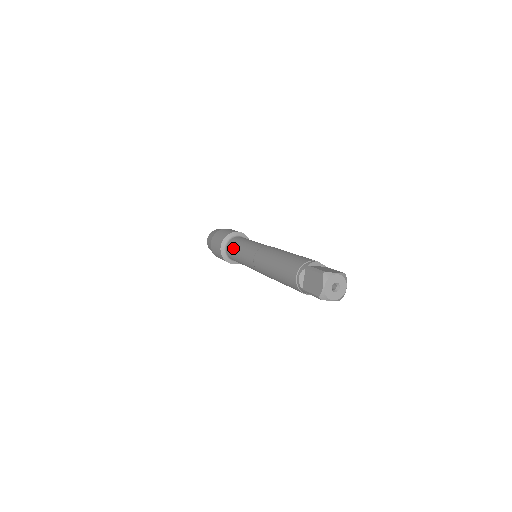
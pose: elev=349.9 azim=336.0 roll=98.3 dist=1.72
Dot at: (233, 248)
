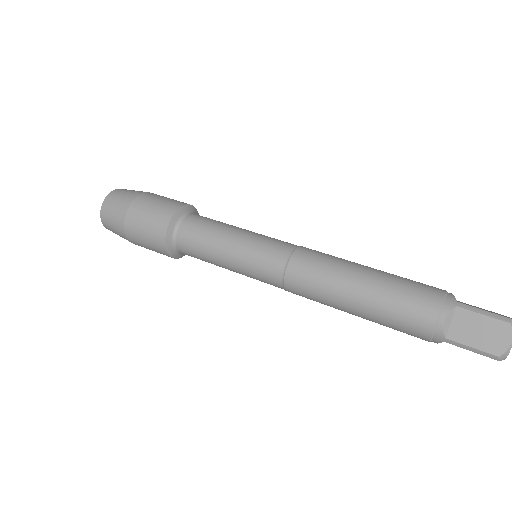
Dot at: (206, 236)
